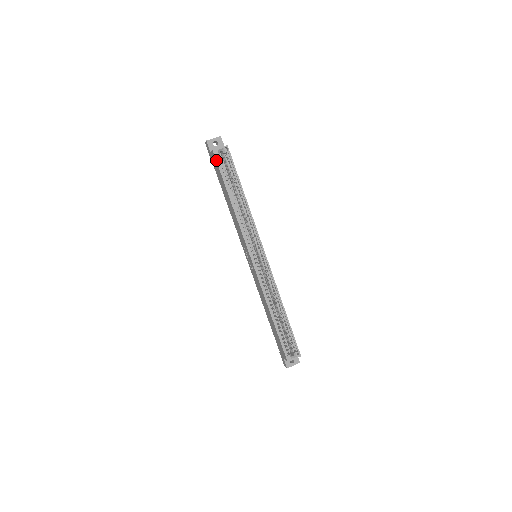
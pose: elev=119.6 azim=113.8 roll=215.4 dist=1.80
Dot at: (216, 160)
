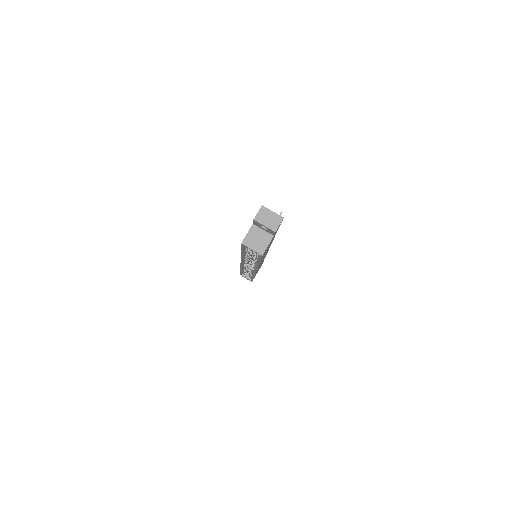
Dot at: (241, 246)
